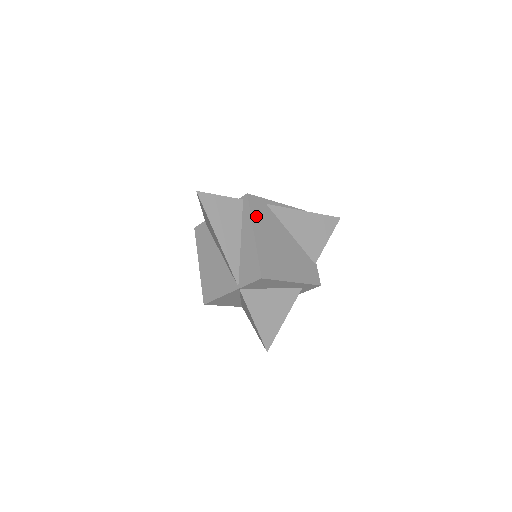
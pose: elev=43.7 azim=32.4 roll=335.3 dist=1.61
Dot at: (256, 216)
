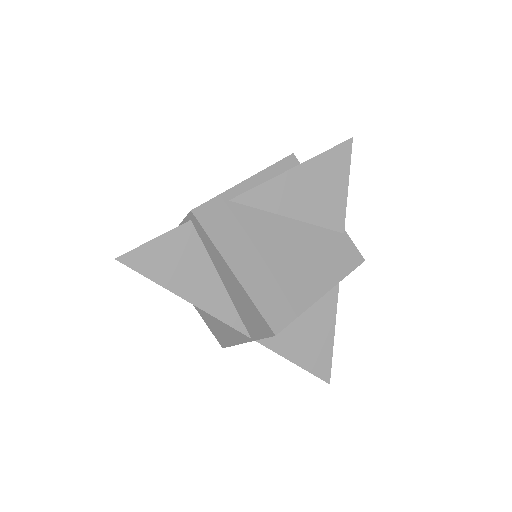
Dot at: (222, 238)
